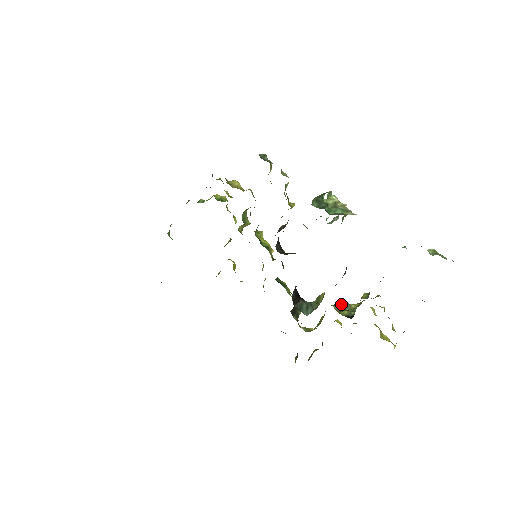
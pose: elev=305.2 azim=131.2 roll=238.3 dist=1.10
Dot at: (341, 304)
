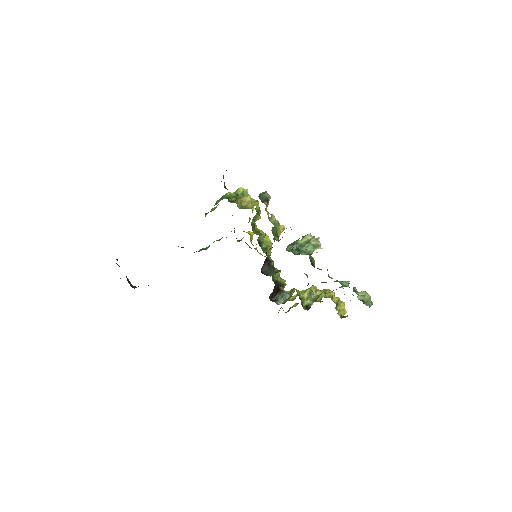
Dot at: (309, 292)
